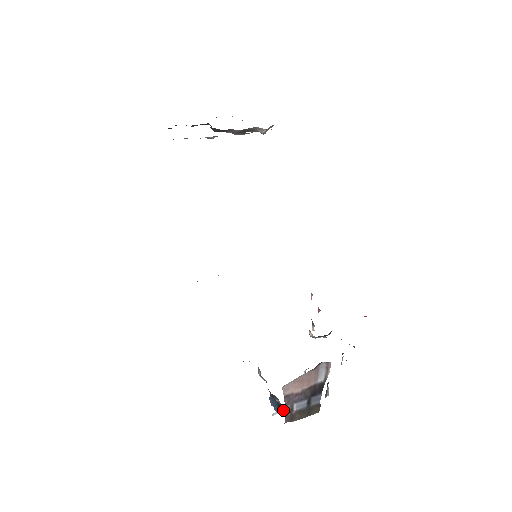
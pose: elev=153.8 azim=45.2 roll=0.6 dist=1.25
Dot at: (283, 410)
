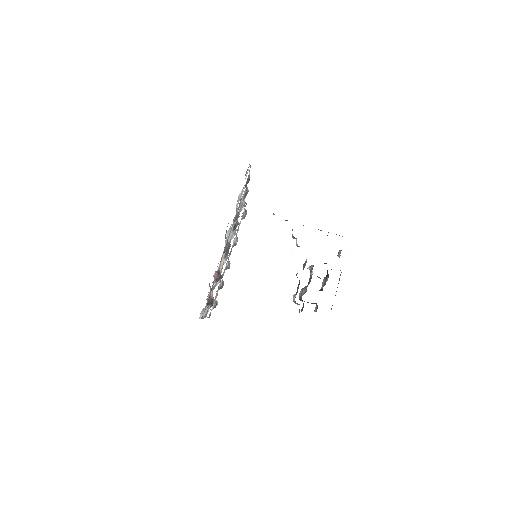
Dot at: occluded
